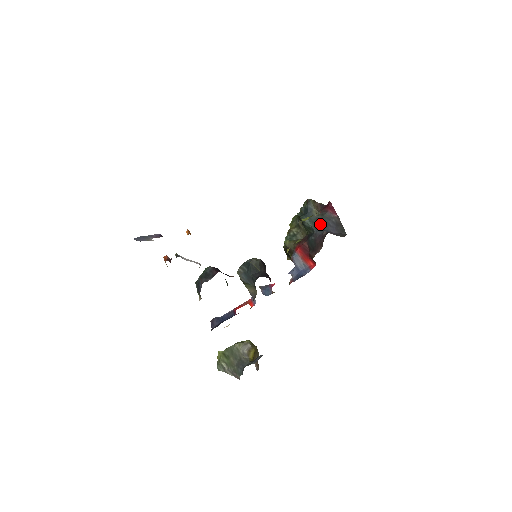
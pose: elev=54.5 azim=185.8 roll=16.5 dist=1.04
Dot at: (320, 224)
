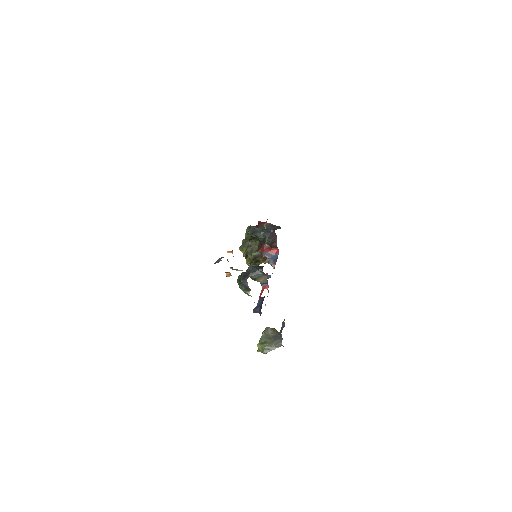
Dot at: (265, 231)
